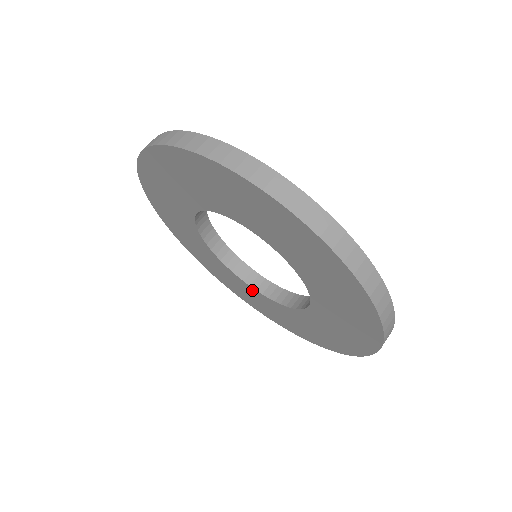
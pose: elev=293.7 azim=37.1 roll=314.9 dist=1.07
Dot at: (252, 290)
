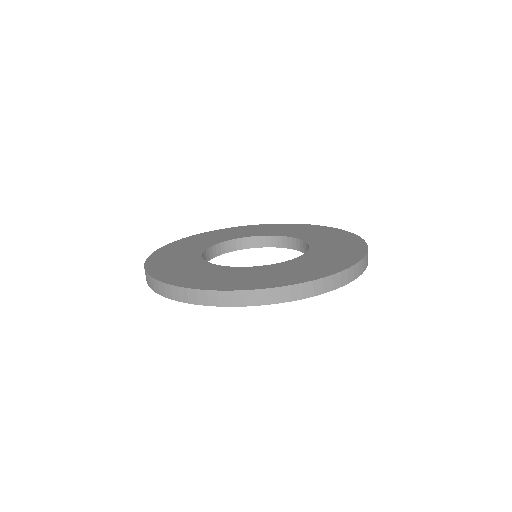
Dot at: occluded
